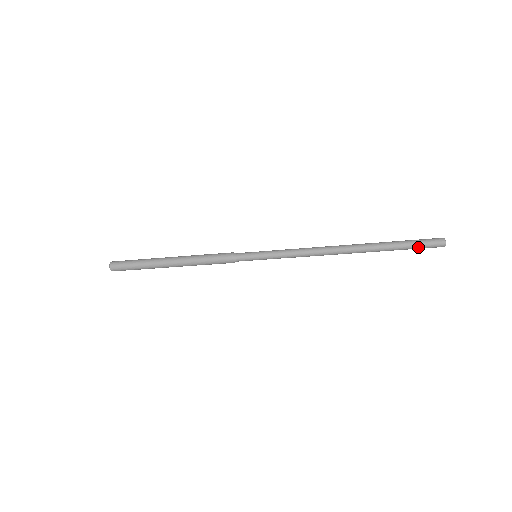
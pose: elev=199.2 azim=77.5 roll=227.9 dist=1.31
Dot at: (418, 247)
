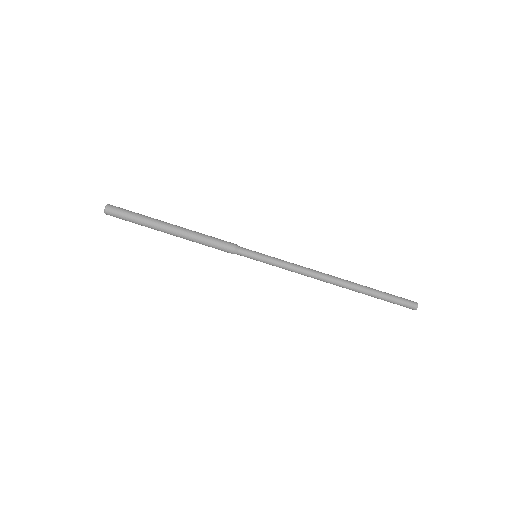
Dot at: (396, 301)
